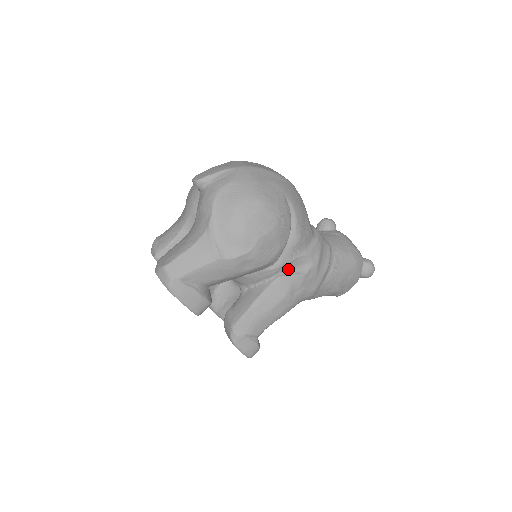
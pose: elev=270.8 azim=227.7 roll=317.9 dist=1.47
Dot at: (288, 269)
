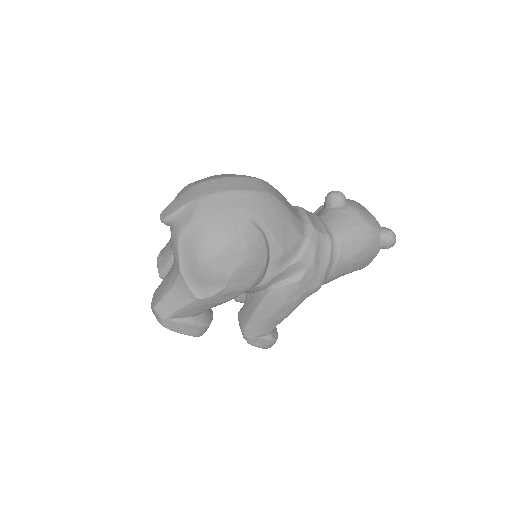
Dot at: (280, 279)
